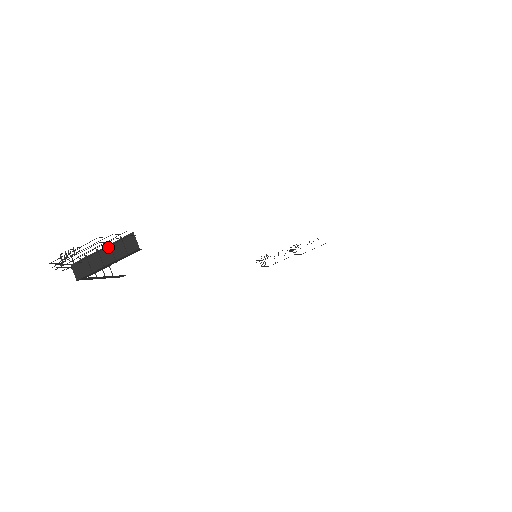
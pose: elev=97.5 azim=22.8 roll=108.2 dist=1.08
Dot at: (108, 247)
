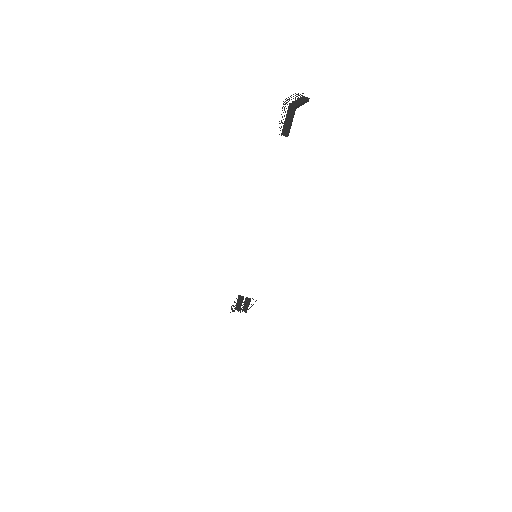
Dot at: (299, 99)
